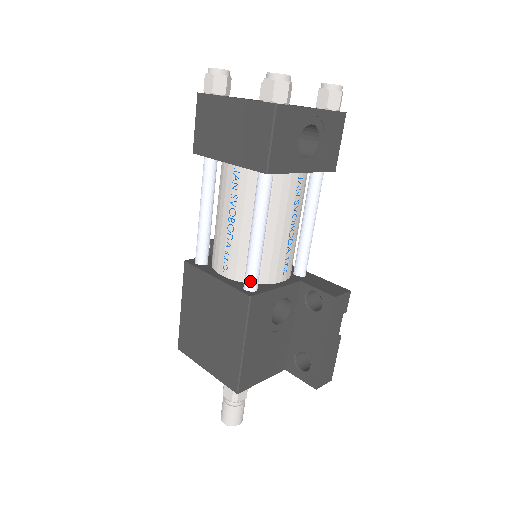
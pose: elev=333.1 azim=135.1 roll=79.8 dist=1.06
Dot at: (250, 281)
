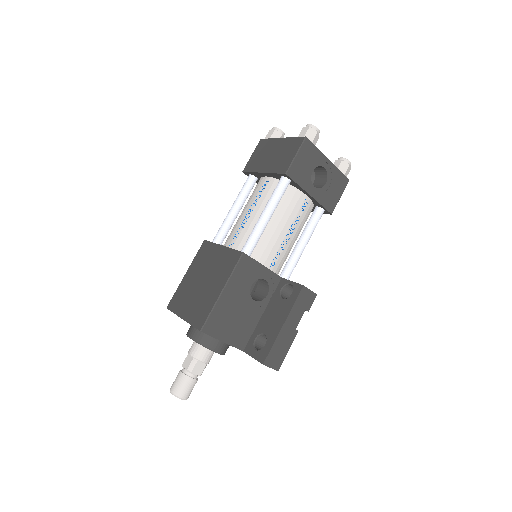
Dot at: (247, 246)
